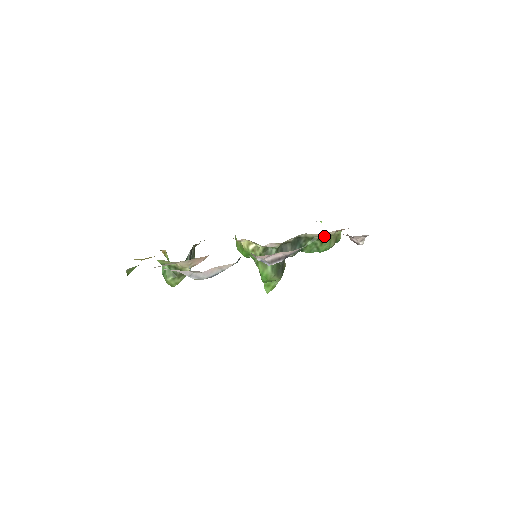
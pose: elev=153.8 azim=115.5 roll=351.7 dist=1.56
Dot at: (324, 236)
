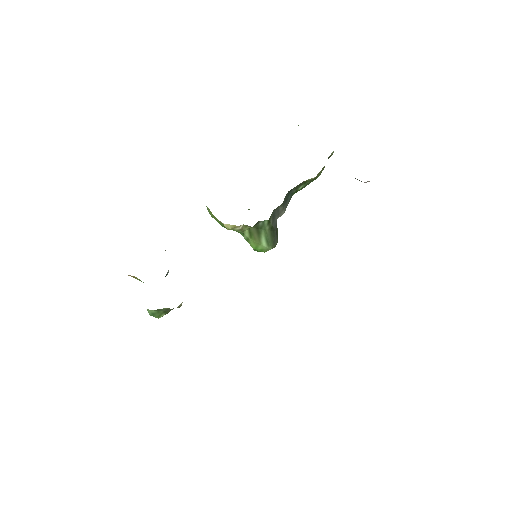
Dot at: (318, 173)
